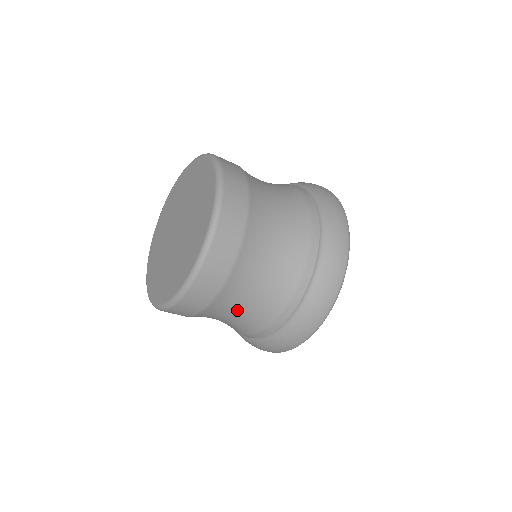
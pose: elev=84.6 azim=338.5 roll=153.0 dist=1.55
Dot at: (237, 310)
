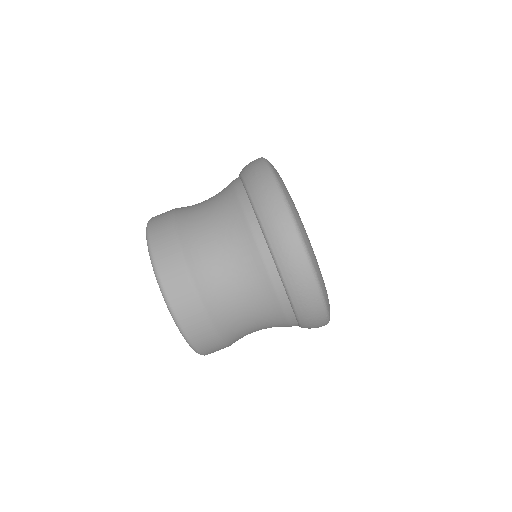
Dot at: (241, 307)
